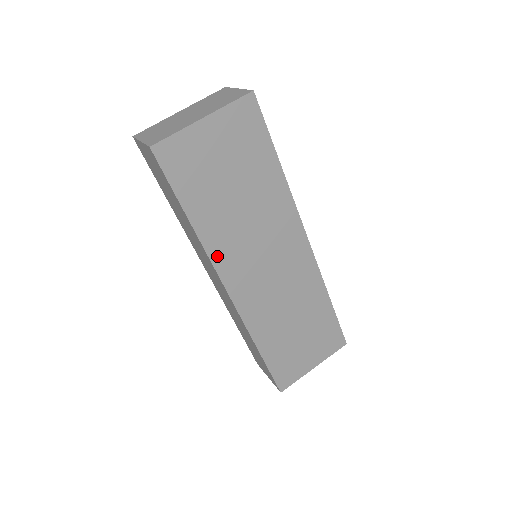
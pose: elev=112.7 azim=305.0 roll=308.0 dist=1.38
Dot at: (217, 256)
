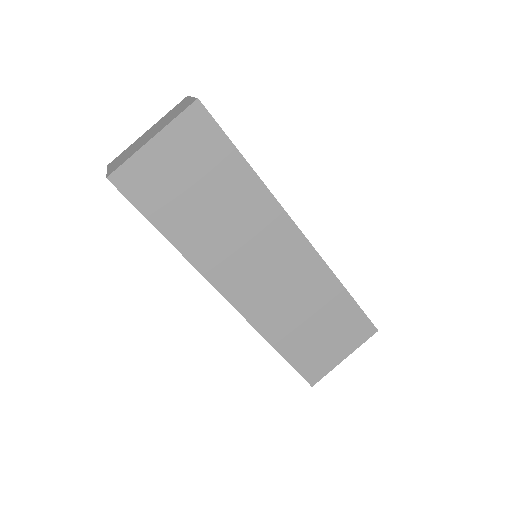
Dot at: (204, 266)
